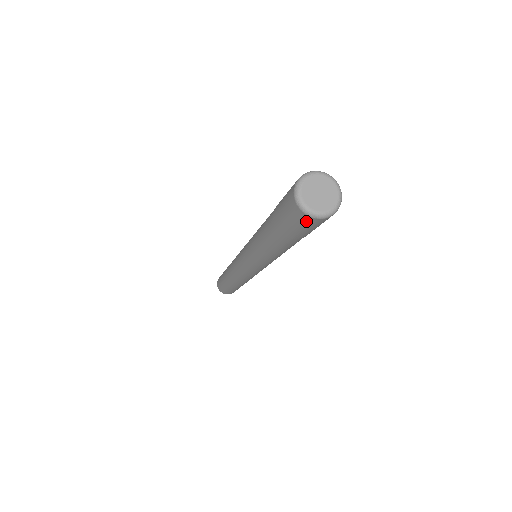
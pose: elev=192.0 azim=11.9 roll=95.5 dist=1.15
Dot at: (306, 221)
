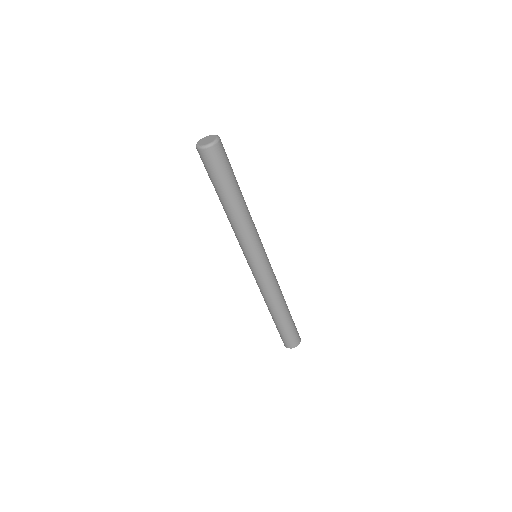
Dot at: (210, 155)
